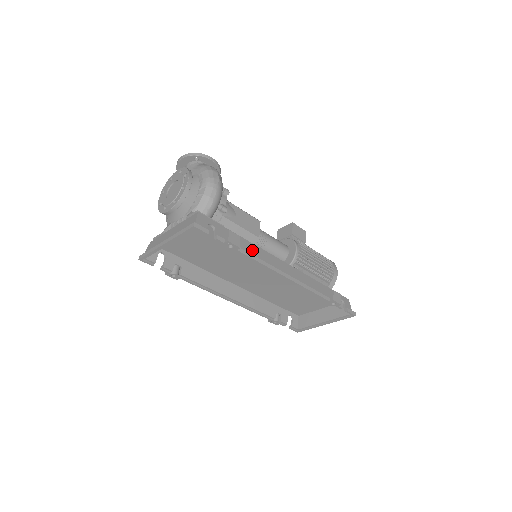
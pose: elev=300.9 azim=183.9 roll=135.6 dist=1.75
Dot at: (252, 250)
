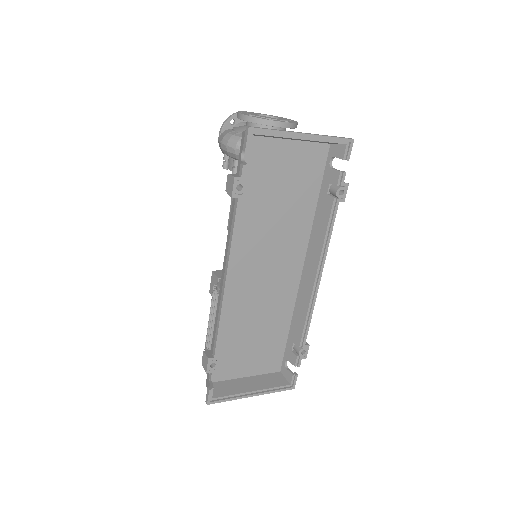
Dot at: (321, 222)
